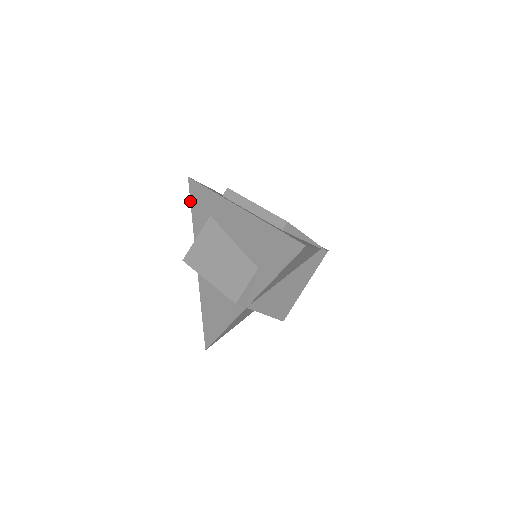
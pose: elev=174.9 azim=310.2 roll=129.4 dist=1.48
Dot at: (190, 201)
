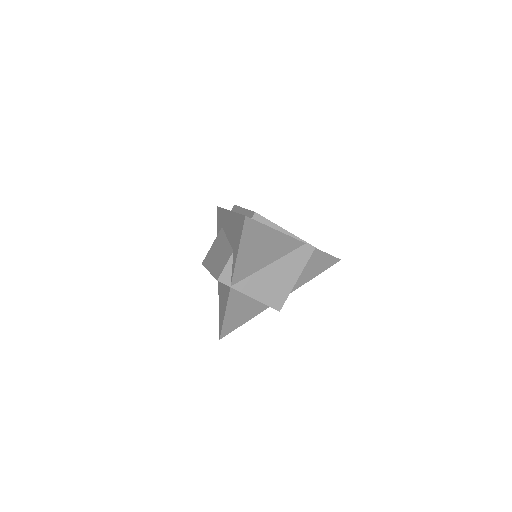
Dot at: (217, 223)
